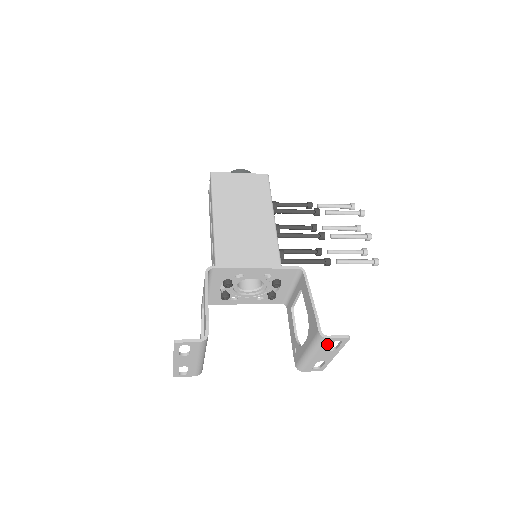
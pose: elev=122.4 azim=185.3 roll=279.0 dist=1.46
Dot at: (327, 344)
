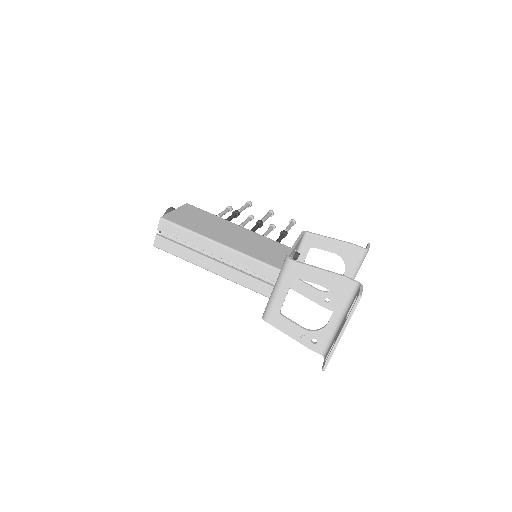
Dot at: (364, 258)
